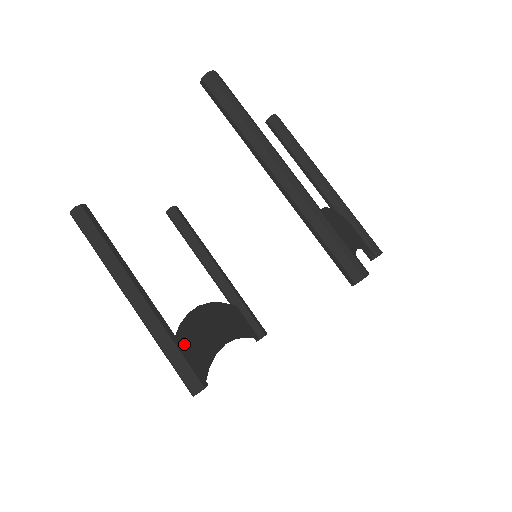
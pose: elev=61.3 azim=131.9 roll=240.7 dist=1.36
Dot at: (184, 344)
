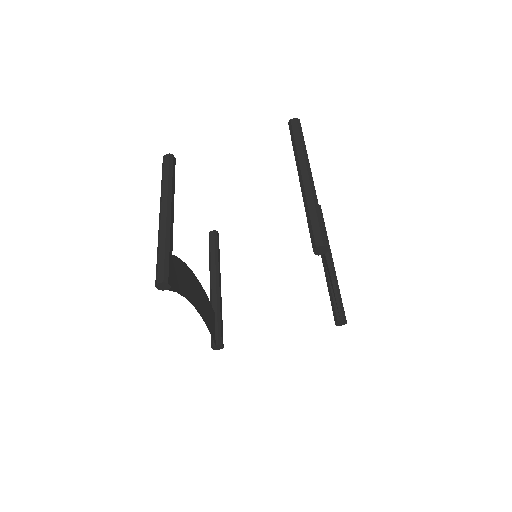
Dot at: (172, 263)
